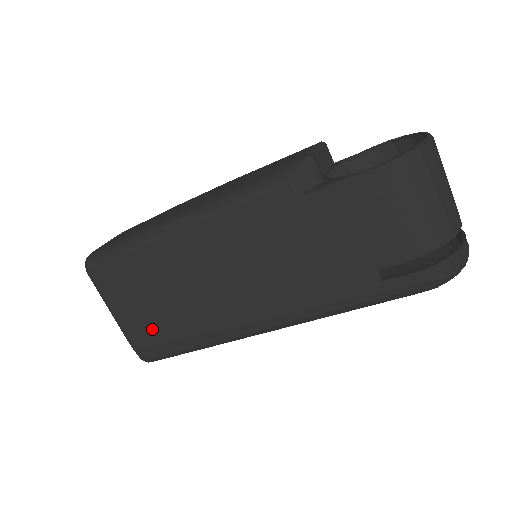
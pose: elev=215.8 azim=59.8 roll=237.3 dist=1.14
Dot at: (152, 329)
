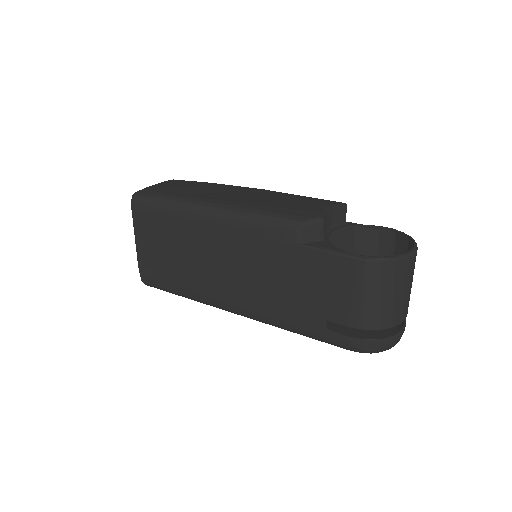
Dot at: (158, 266)
